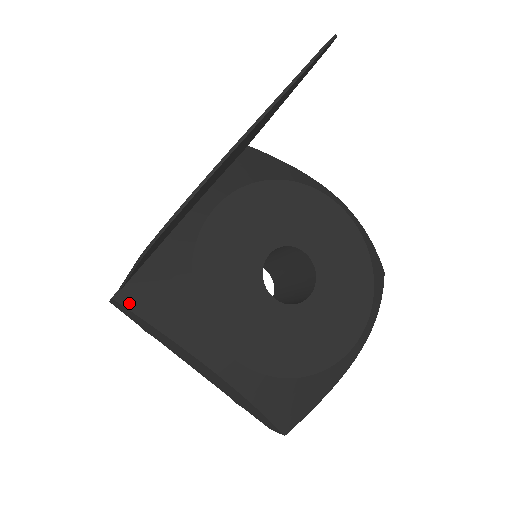
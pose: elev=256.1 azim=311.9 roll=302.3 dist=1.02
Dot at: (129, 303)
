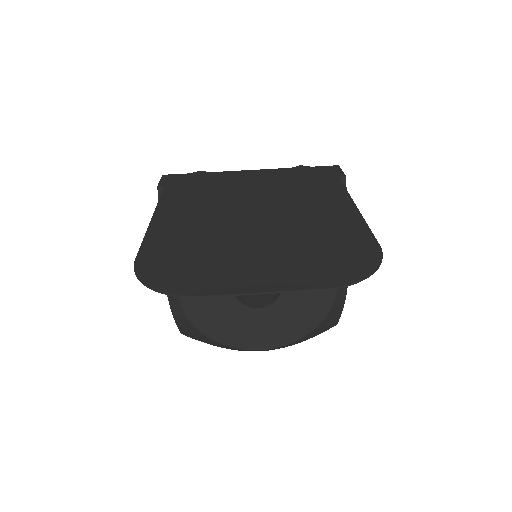
Dot at: occluded
